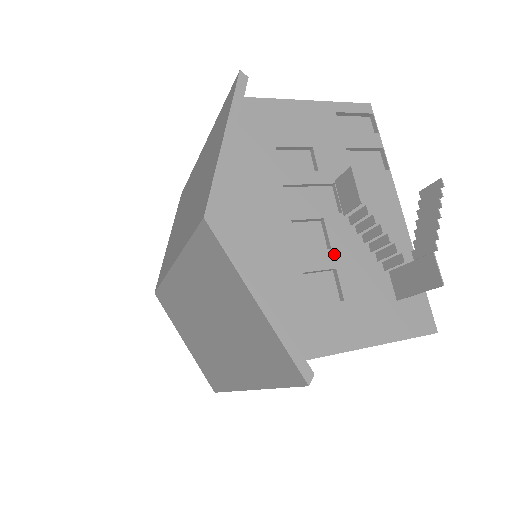
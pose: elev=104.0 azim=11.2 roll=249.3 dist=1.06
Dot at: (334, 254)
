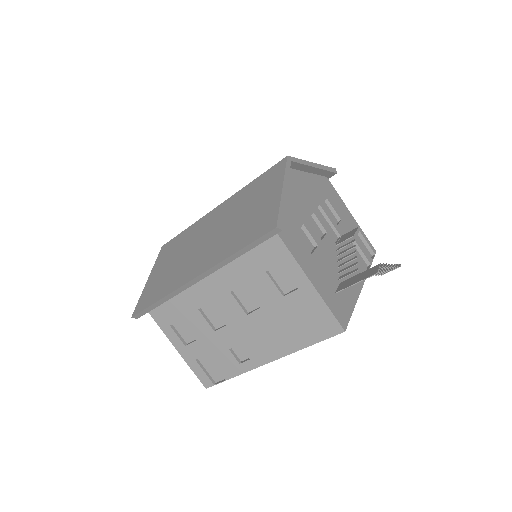
Dot at: (321, 243)
